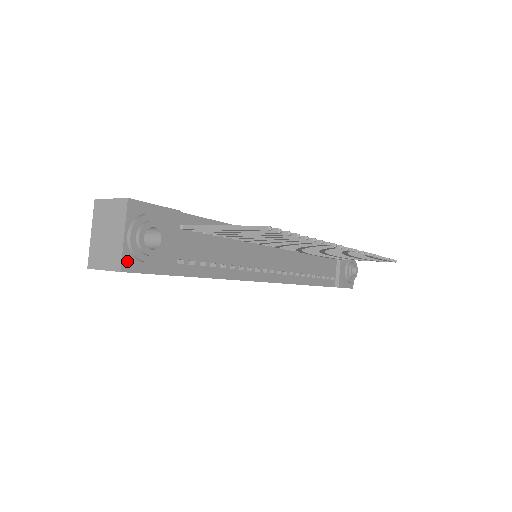
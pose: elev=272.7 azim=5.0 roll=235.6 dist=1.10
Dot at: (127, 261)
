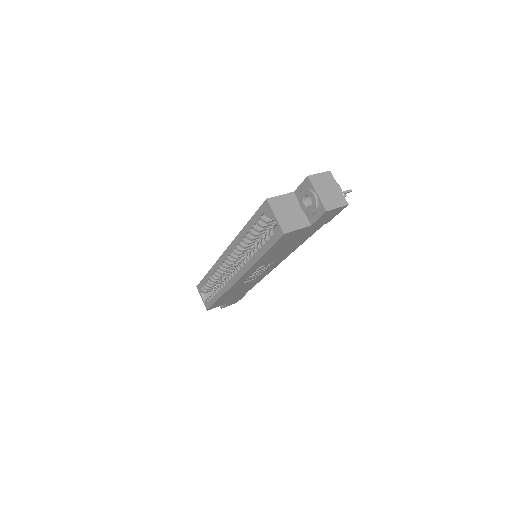
Dot at: (344, 201)
